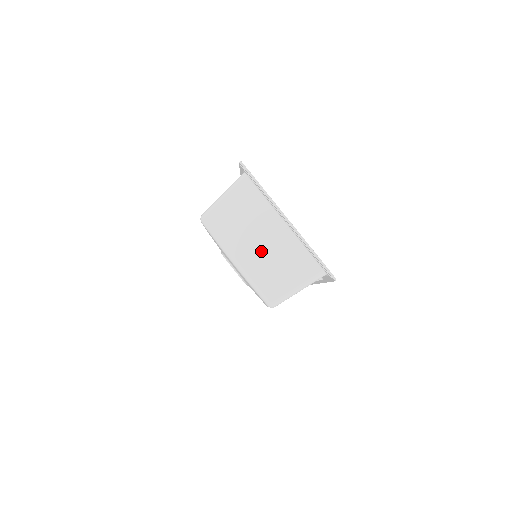
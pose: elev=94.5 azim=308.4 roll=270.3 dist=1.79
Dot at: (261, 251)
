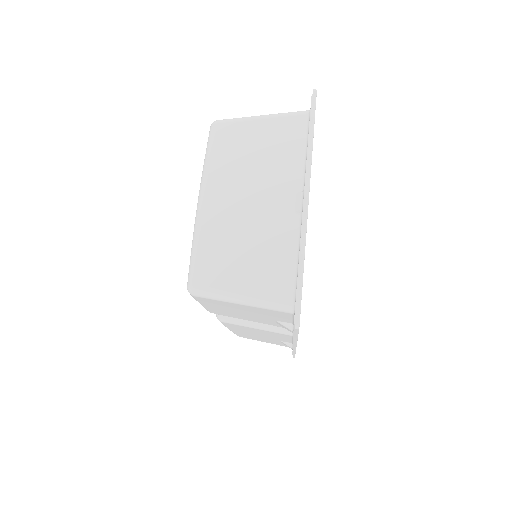
Dot at: (242, 212)
